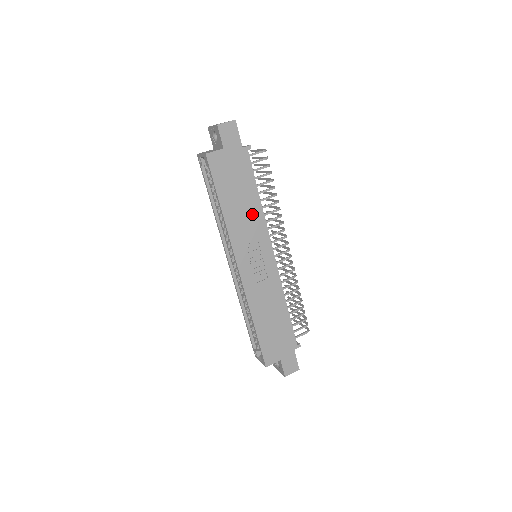
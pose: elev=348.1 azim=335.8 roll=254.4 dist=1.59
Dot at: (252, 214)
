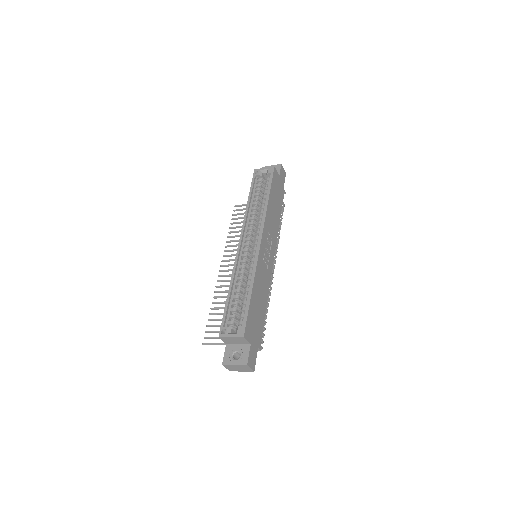
Dot at: (275, 223)
